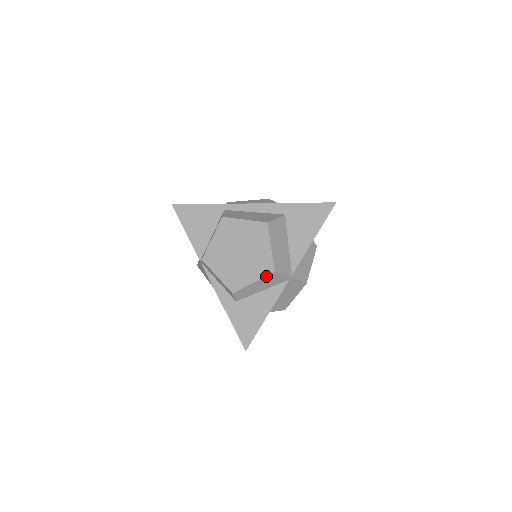
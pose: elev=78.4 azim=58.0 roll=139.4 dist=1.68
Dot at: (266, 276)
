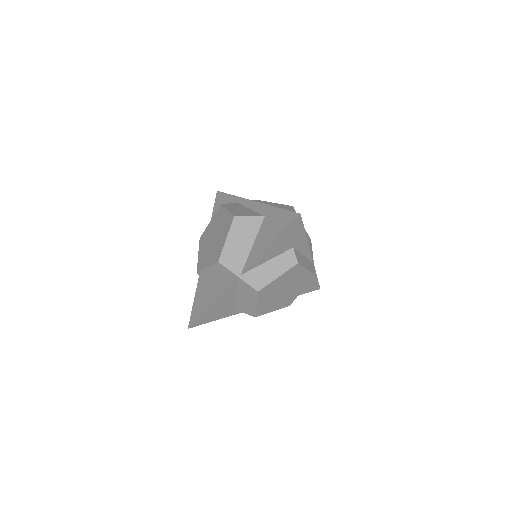
Dot at: (214, 264)
